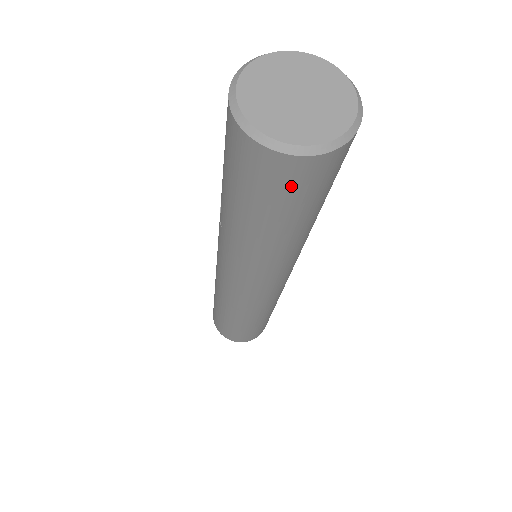
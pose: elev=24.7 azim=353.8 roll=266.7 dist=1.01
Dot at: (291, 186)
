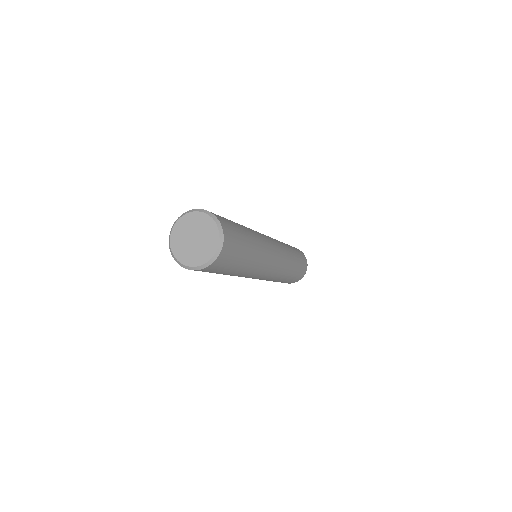
Dot at: (225, 262)
